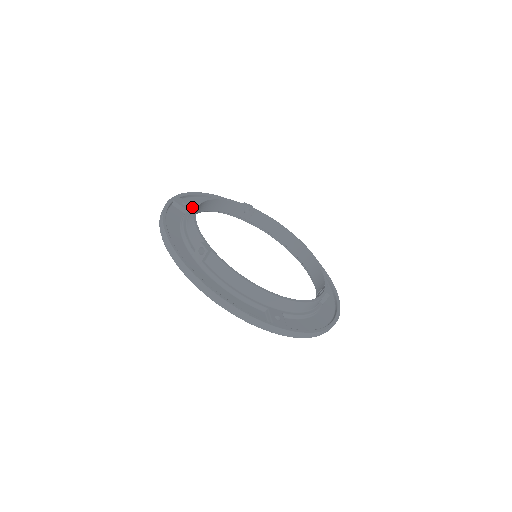
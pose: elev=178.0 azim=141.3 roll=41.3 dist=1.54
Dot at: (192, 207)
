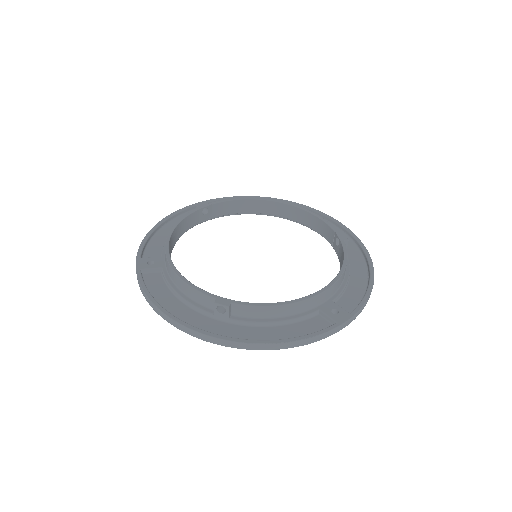
Dot at: (161, 259)
